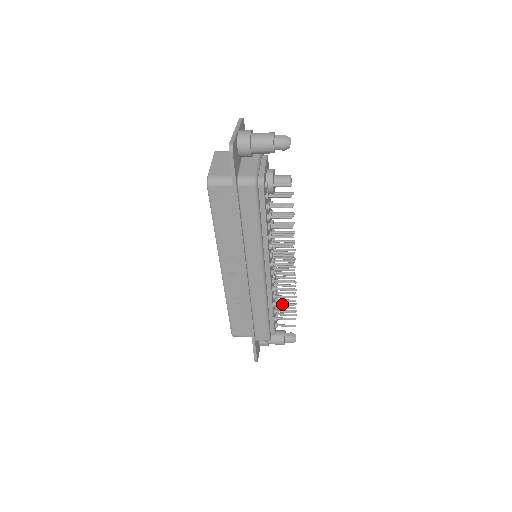
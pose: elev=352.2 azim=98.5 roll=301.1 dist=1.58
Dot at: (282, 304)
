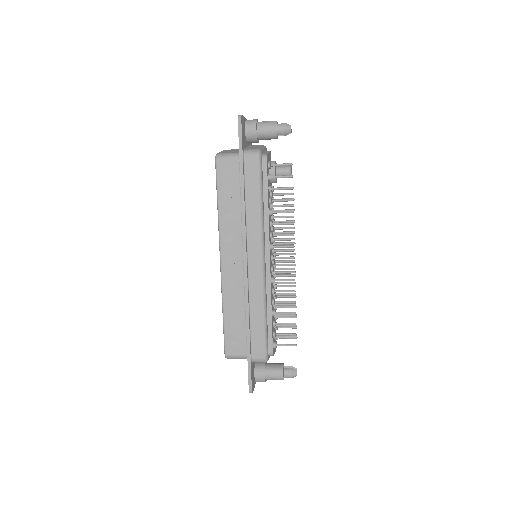
Dot at: (282, 312)
